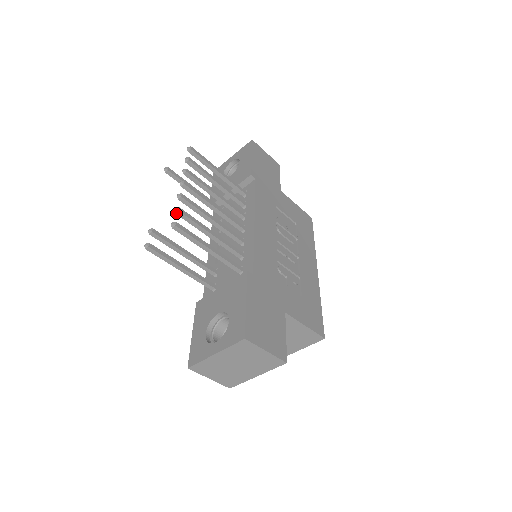
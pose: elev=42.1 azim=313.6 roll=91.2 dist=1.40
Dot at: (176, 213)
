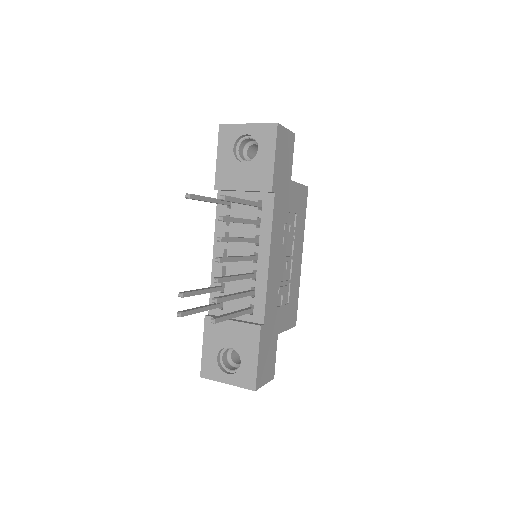
Dot at: occluded
